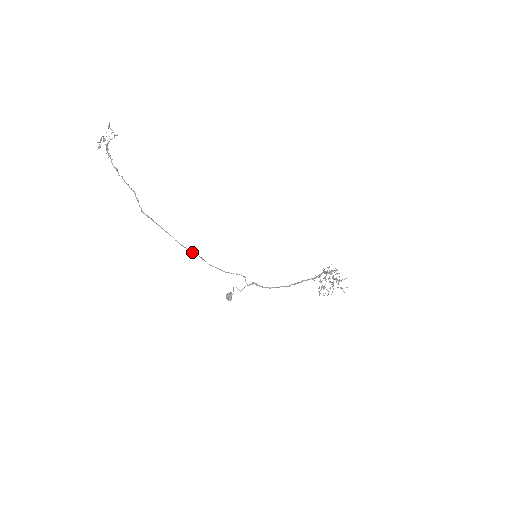
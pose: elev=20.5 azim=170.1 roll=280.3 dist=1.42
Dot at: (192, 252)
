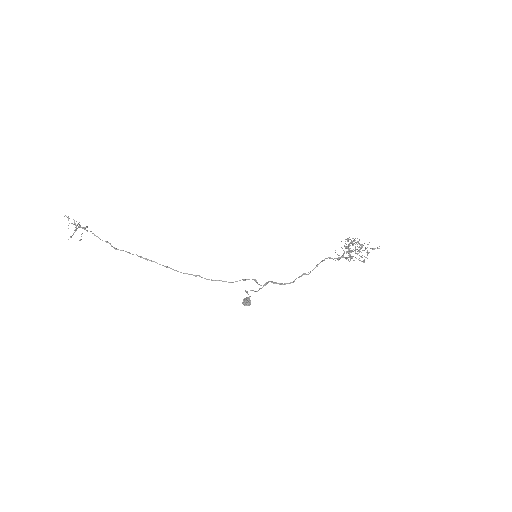
Dot at: occluded
